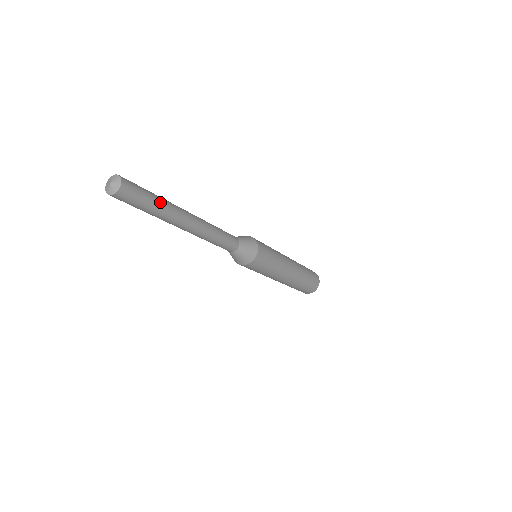
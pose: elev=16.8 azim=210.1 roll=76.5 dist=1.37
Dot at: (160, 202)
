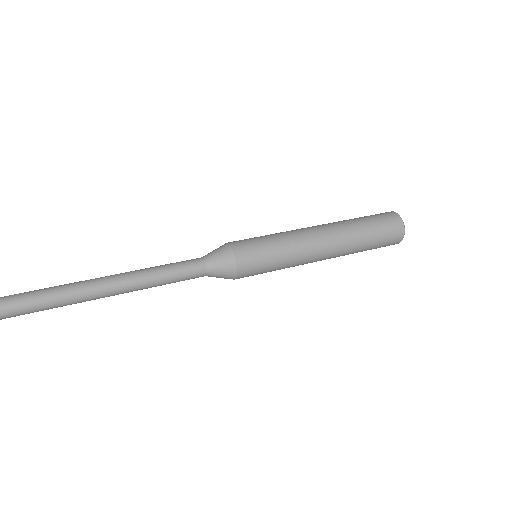
Dot at: (52, 298)
